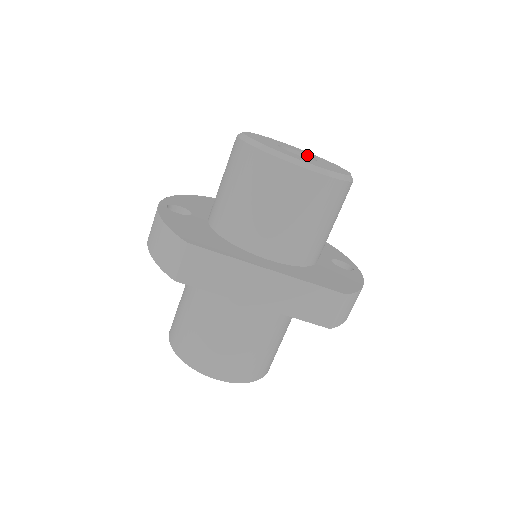
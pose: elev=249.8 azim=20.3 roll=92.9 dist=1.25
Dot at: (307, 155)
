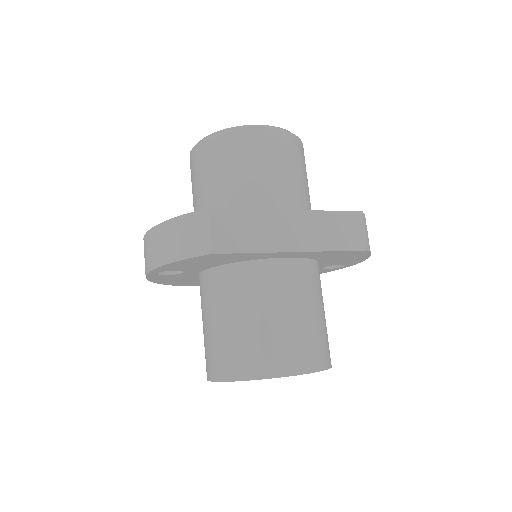
Dot at: occluded
